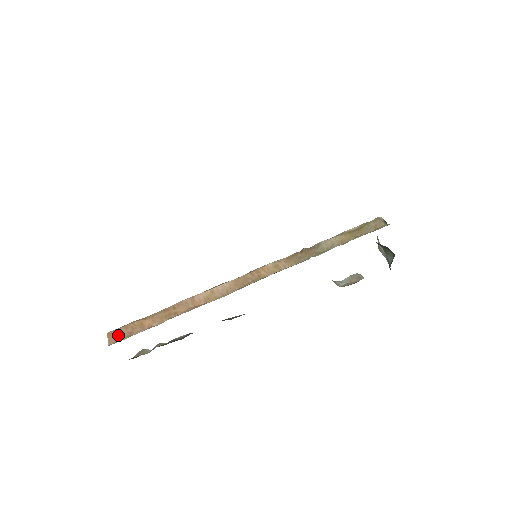
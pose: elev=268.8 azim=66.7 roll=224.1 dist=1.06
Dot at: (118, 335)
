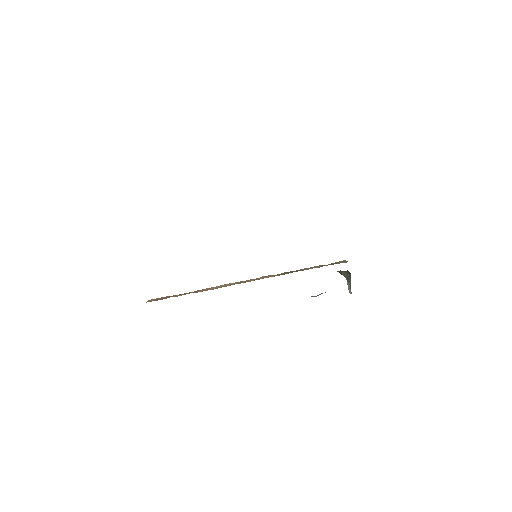
Dot at: (154, 300)
